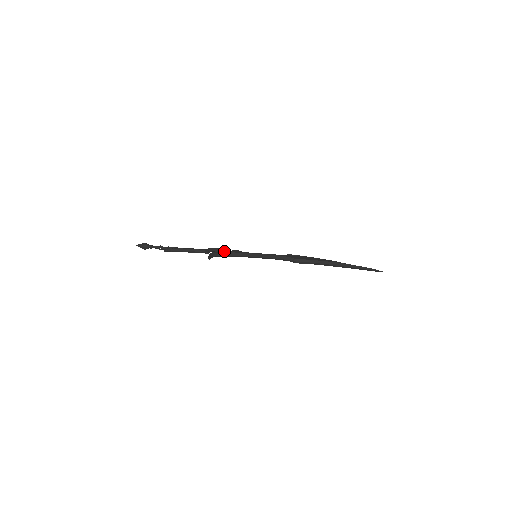
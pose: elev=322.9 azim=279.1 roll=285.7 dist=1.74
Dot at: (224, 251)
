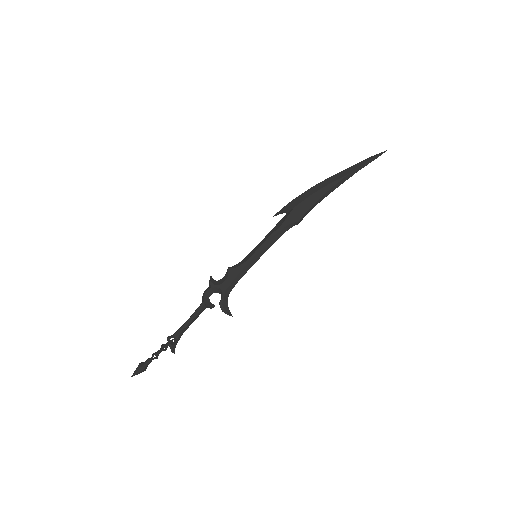
Dot at: (225, 287)
